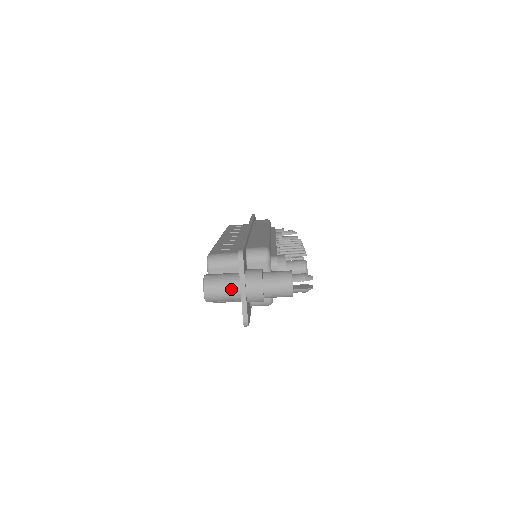
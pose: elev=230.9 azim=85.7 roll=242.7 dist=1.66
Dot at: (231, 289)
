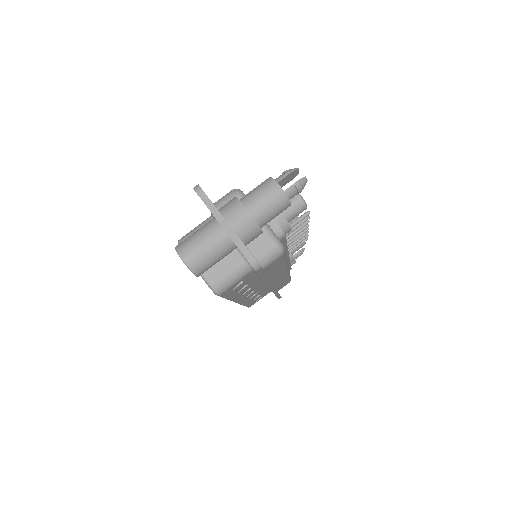
Dot at: (211, 235)
